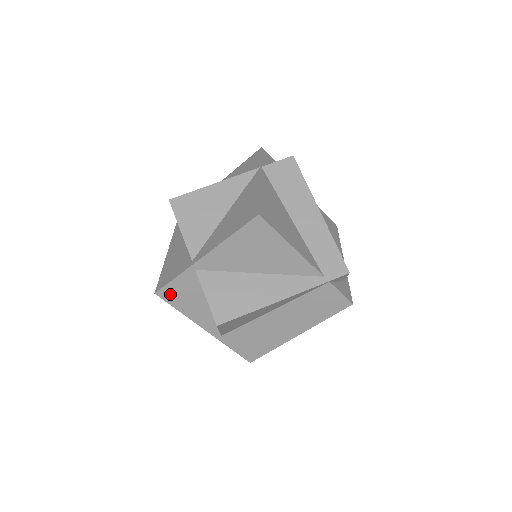
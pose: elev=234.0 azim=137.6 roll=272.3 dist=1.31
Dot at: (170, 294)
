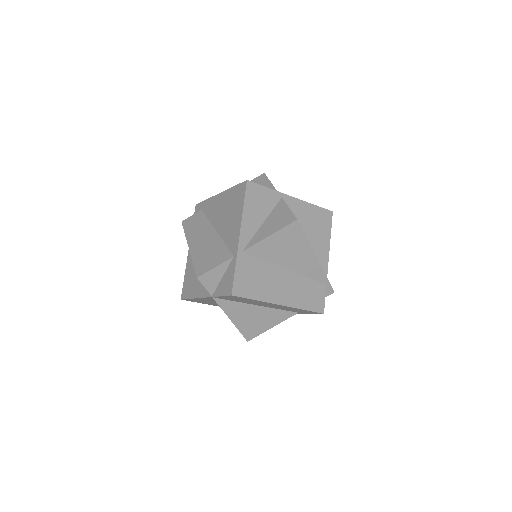
Dot at: (253, 191)
